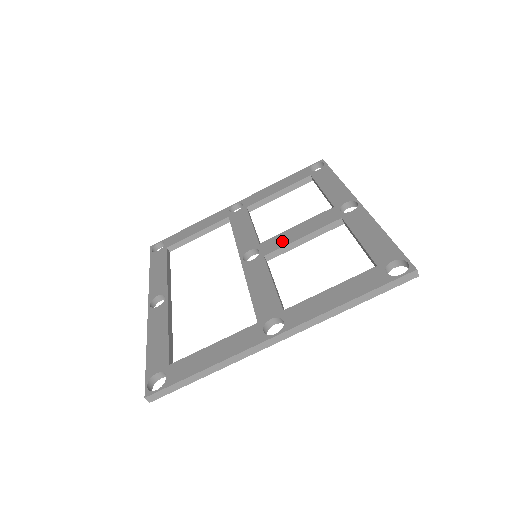
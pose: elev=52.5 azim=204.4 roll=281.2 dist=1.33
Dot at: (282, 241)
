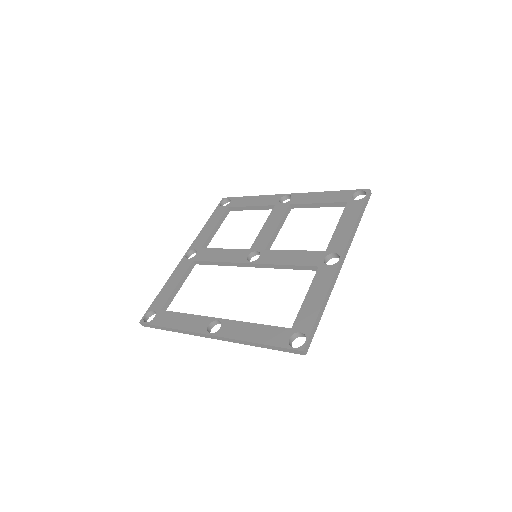
Dot at: (266, 237)
